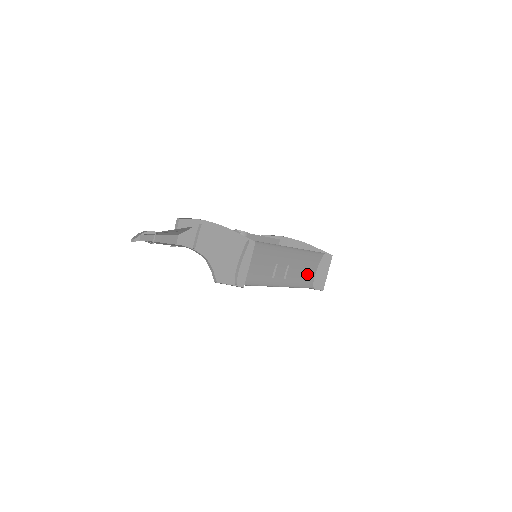
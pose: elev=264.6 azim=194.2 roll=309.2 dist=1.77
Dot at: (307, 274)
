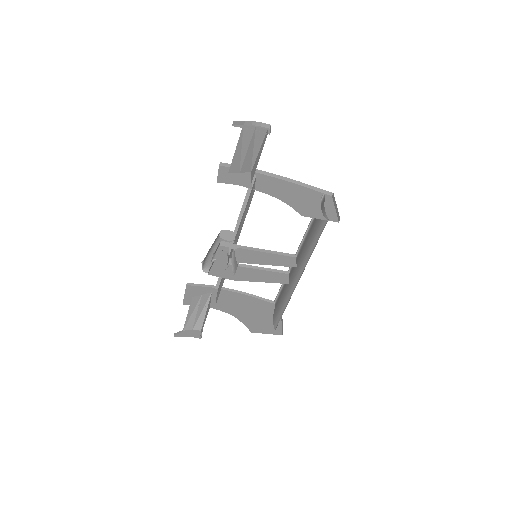
Dot at: occluded
